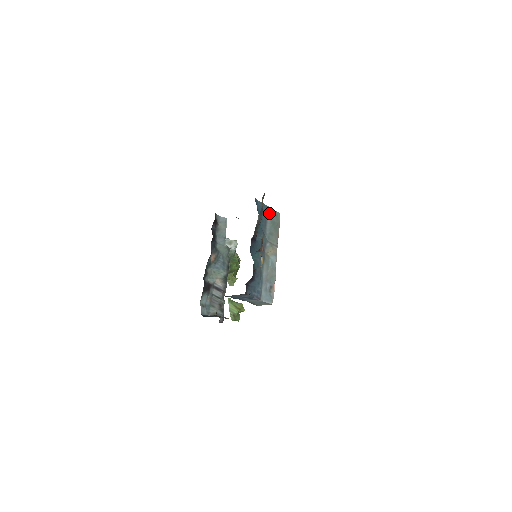
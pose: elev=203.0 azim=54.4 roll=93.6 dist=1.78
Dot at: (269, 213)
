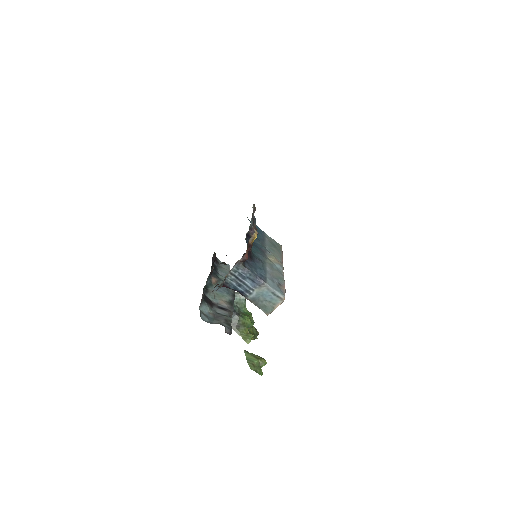
Dot at: (267, 238)
